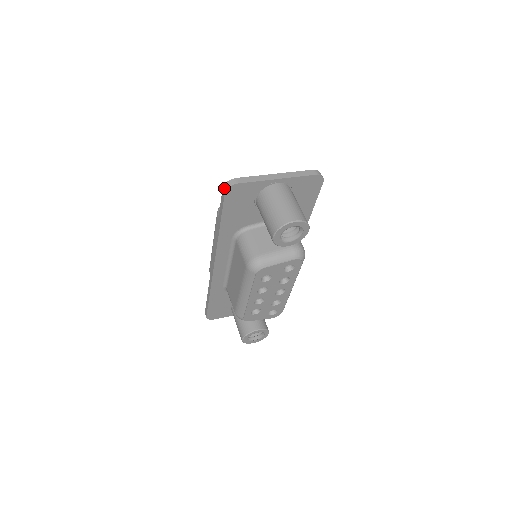
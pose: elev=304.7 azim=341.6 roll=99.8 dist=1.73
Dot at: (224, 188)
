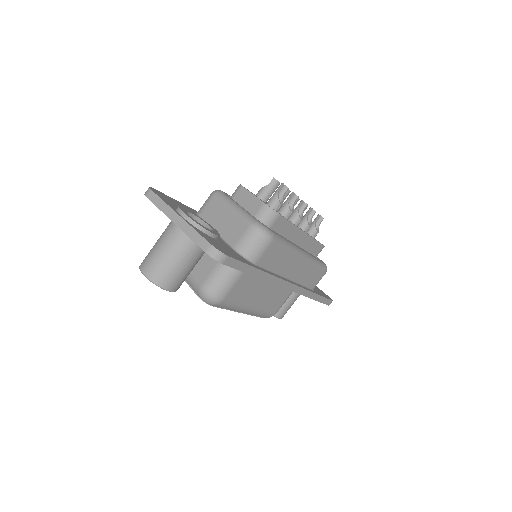
Dot at: occluded
